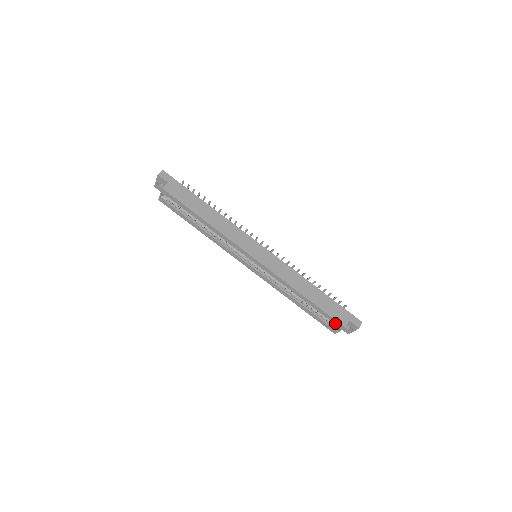
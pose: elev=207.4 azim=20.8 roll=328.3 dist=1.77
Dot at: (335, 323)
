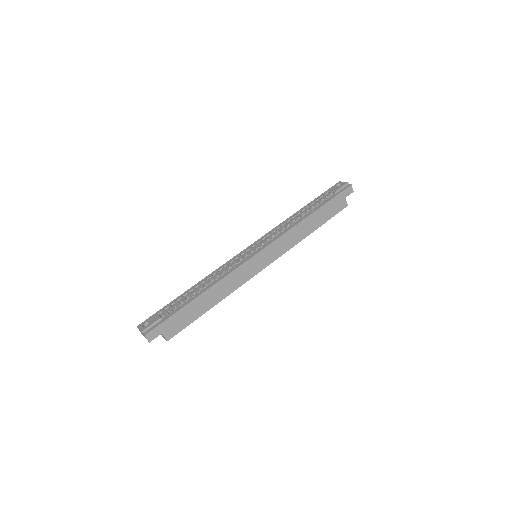
Dot at: occluded
